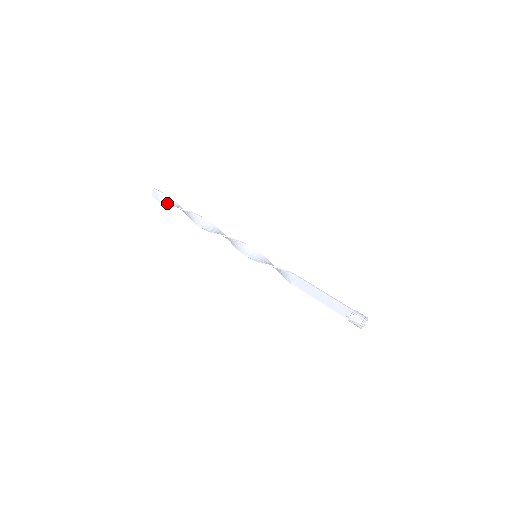
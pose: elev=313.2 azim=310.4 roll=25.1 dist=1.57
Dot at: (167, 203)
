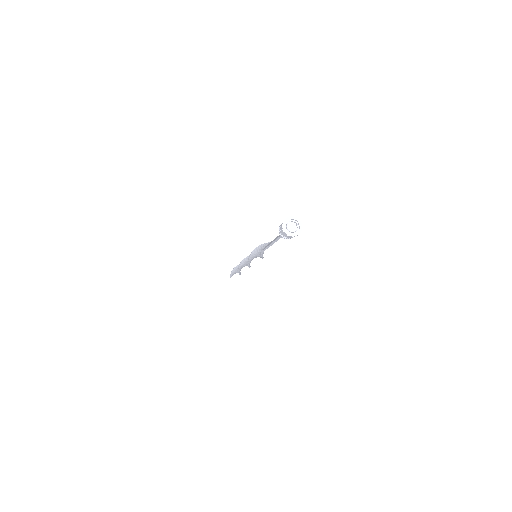
Dot at: occluded
